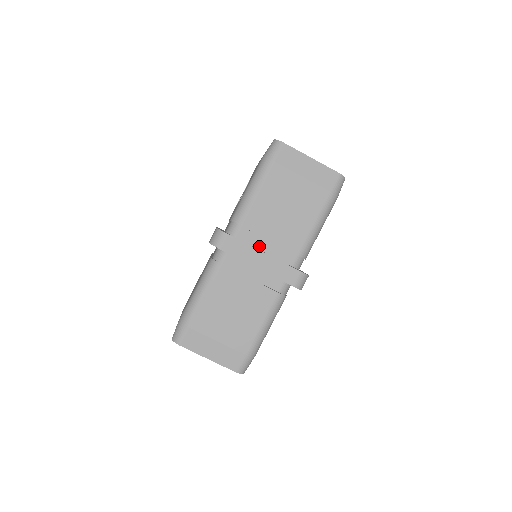
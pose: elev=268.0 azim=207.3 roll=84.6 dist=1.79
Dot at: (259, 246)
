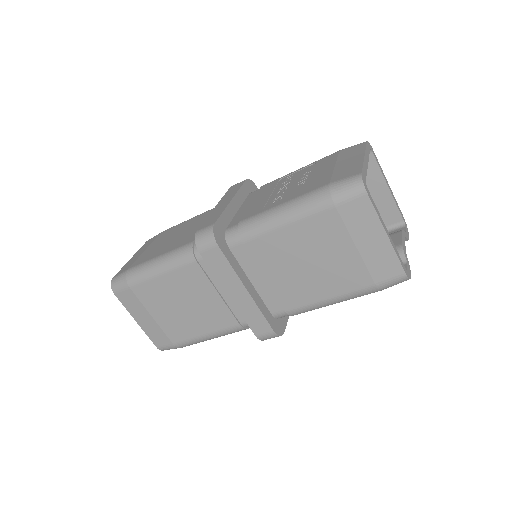
Dot at: (250, 274)
